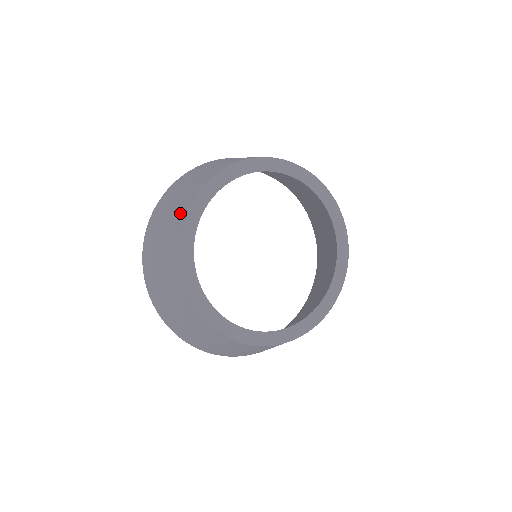
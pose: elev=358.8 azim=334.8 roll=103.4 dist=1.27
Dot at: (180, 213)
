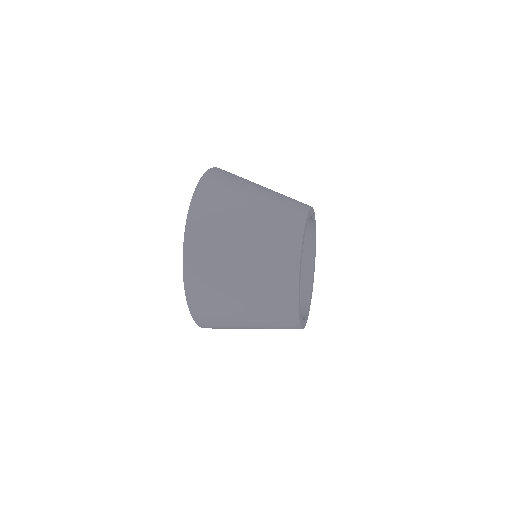
Dot at: (282, 290)
